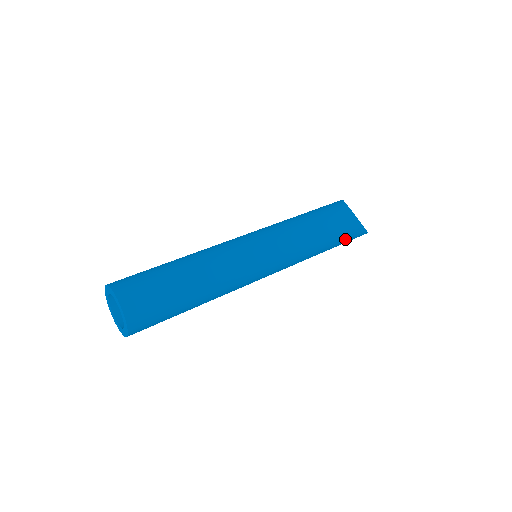
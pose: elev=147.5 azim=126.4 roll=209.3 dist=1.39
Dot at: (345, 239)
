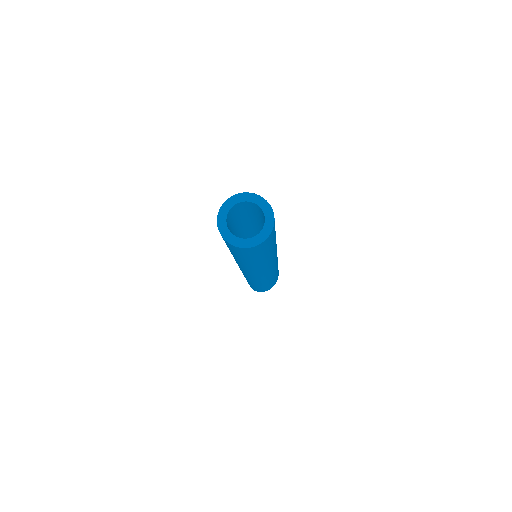
Dot at: (265, 288)
